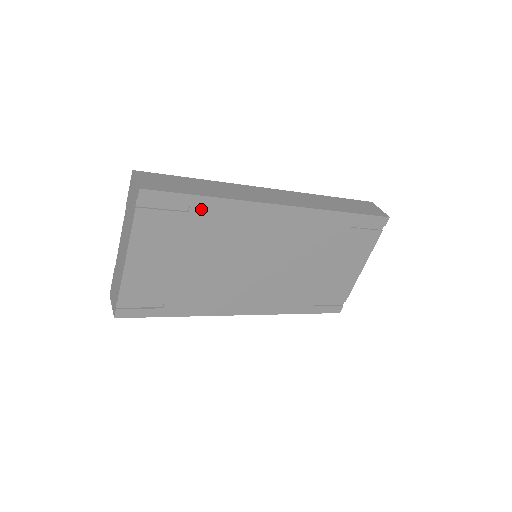
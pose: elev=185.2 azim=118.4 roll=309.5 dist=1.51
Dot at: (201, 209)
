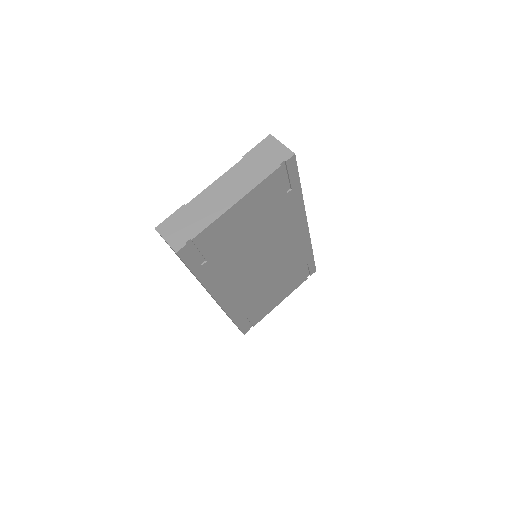
Dot at: (292, 196)
